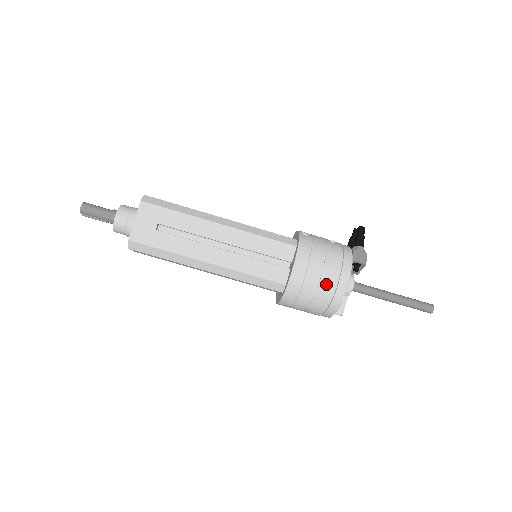
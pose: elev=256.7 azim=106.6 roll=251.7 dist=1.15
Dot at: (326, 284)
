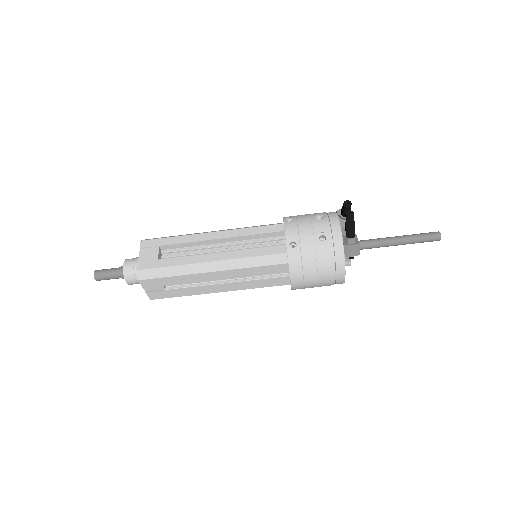
Dot at: (325, 284)
